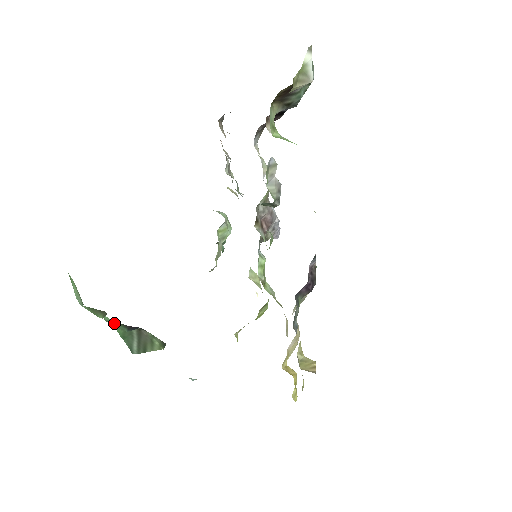
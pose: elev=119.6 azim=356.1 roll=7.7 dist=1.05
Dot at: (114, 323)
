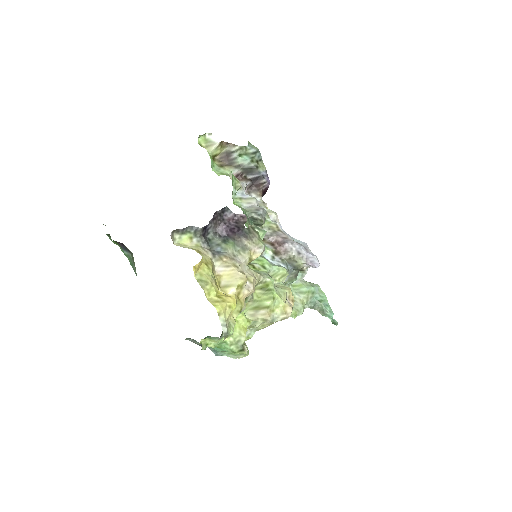
Dot at: (122, 250)
